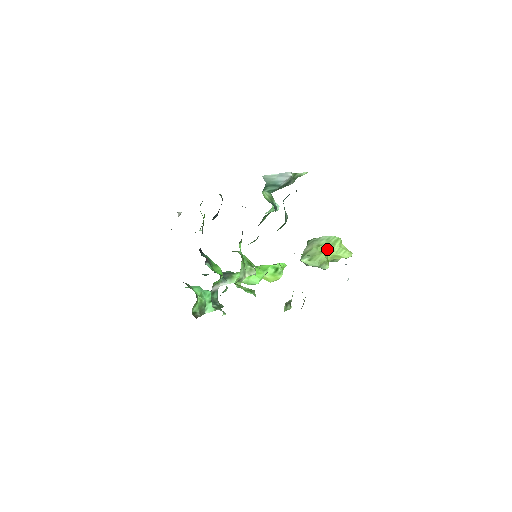
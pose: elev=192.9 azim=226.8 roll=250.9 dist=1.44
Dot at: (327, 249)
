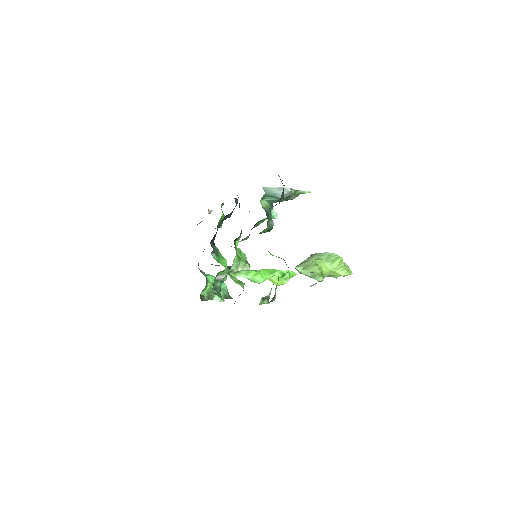
Dot at: (325, 264)
